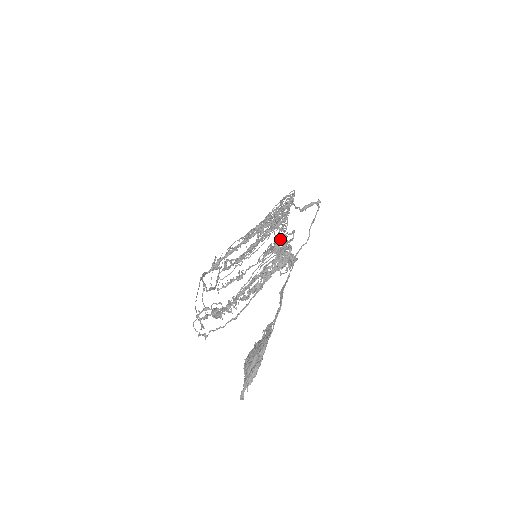
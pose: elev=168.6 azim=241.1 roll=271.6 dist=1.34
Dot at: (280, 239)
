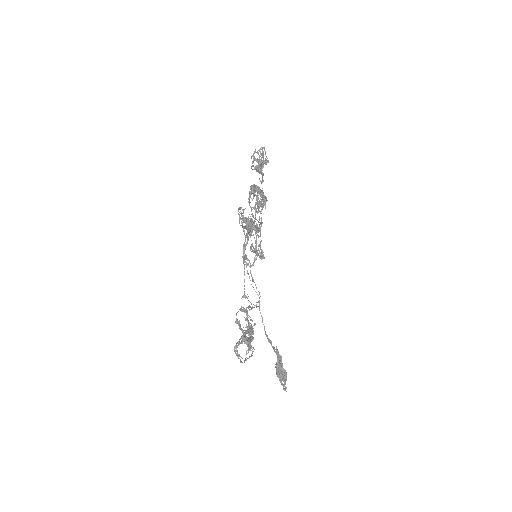
Dot at: (235, 322)
